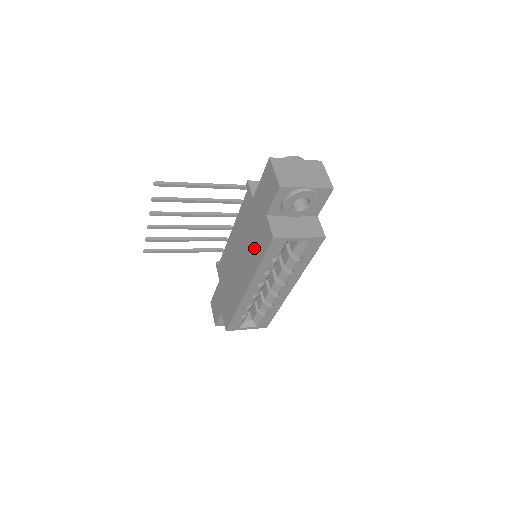
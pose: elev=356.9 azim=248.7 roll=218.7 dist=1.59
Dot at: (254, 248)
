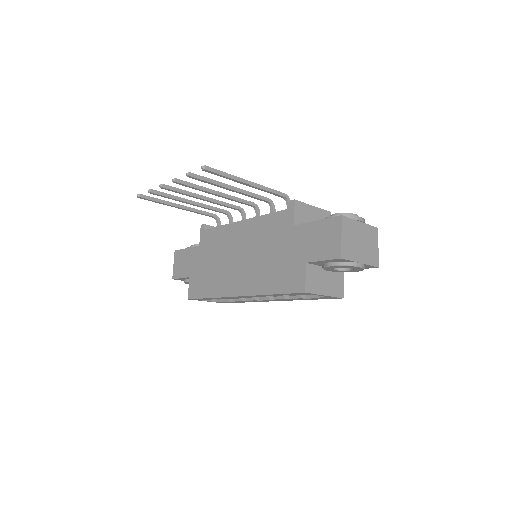
Dot at: (271, 272)
